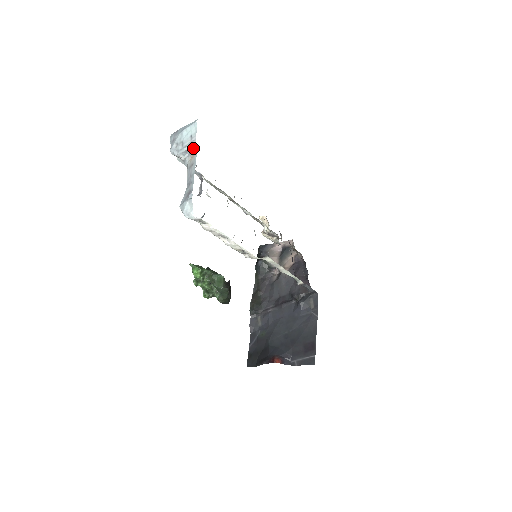
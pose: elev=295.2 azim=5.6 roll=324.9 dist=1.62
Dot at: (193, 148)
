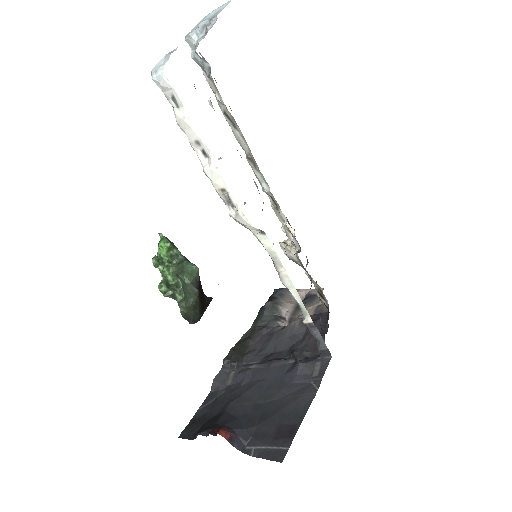
Dot at: (212, 22)
